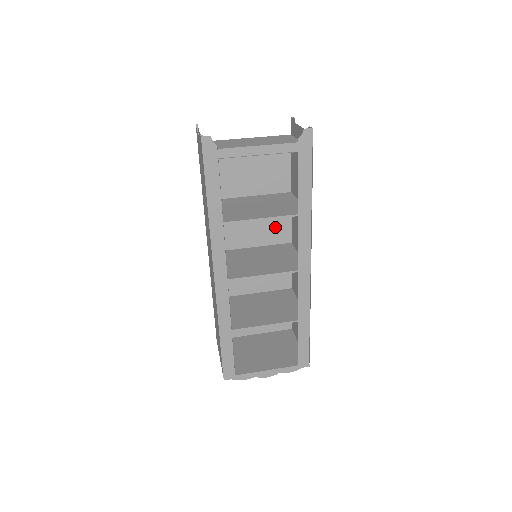
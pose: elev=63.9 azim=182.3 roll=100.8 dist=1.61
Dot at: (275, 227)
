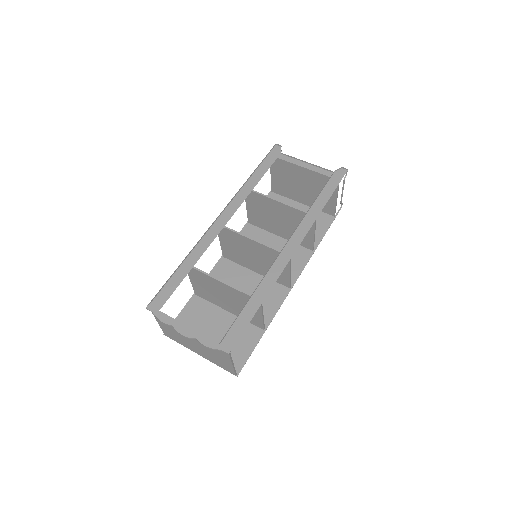
Dot at: occluded
